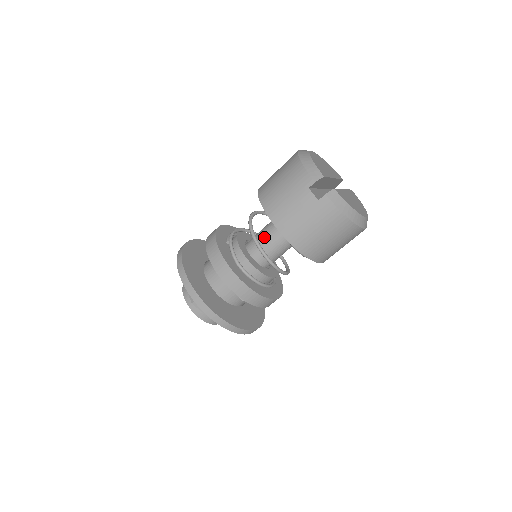
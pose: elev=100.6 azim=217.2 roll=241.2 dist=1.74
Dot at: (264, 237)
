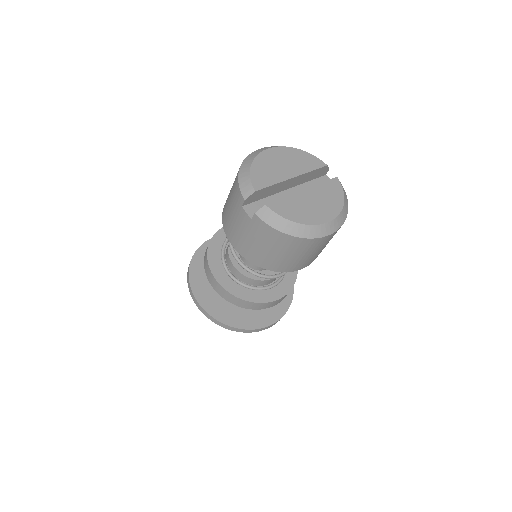
Dot at: occluded
